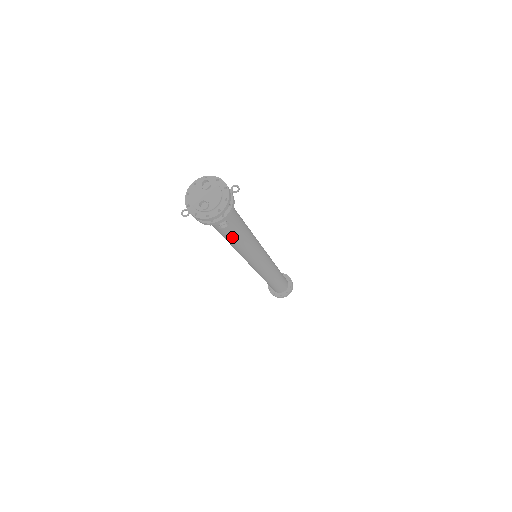
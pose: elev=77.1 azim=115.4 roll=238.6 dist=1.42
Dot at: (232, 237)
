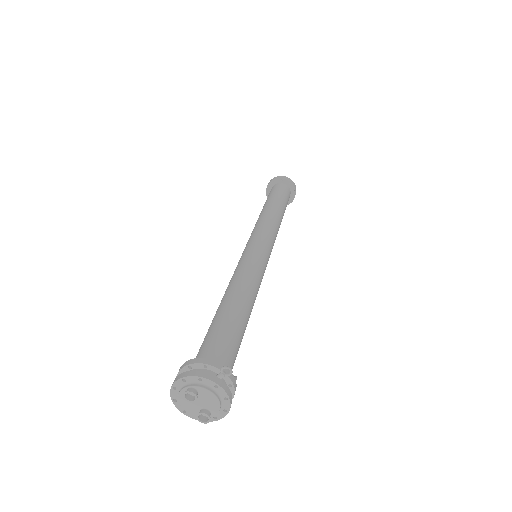
Dot at: occluded
